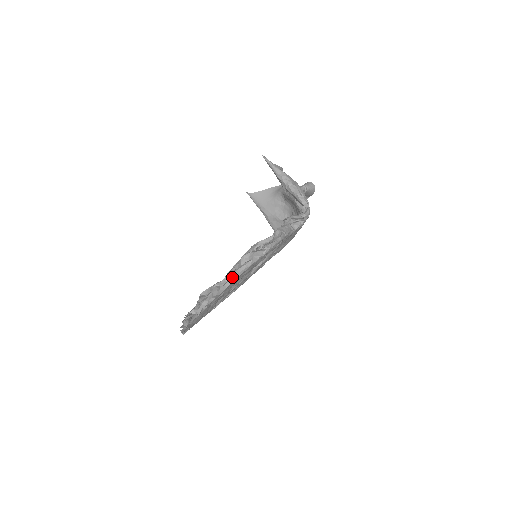
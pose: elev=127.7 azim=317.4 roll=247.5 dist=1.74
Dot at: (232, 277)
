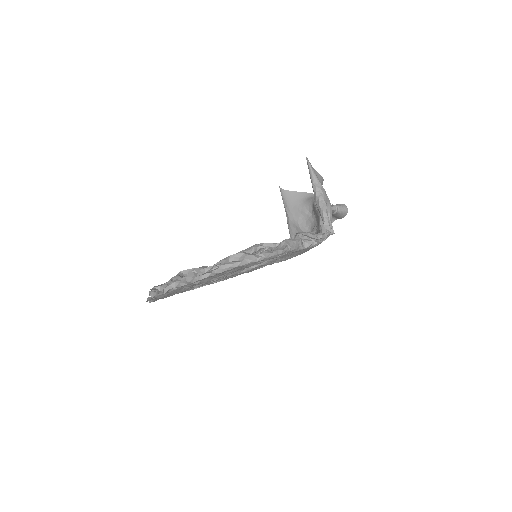
Dot at: (213, 270)
